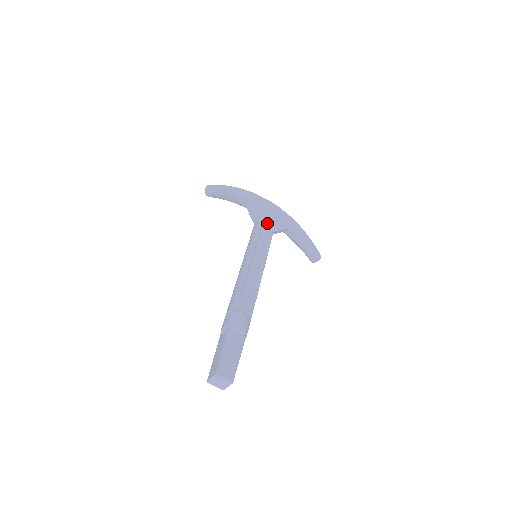
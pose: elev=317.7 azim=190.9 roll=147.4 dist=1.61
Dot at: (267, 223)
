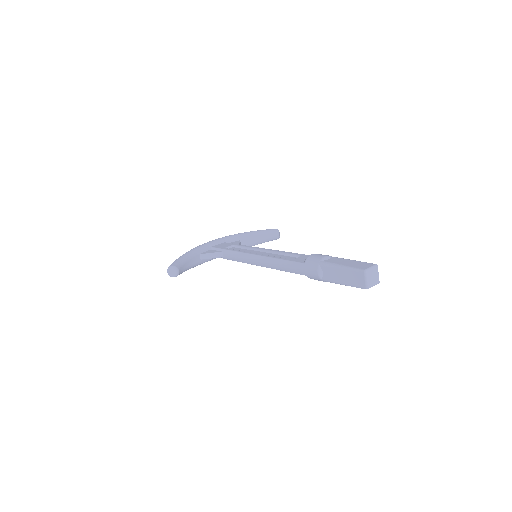
Dot at: (228, 246)
